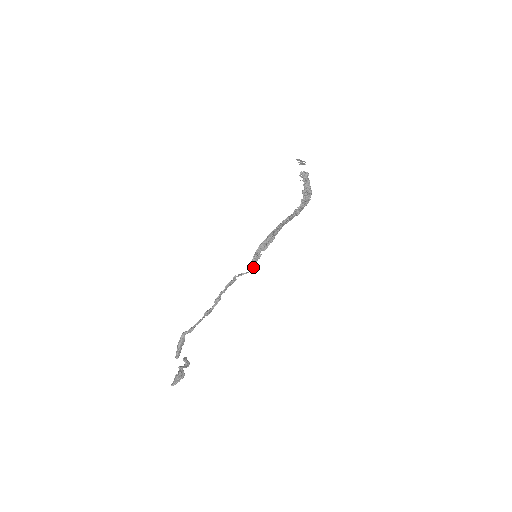
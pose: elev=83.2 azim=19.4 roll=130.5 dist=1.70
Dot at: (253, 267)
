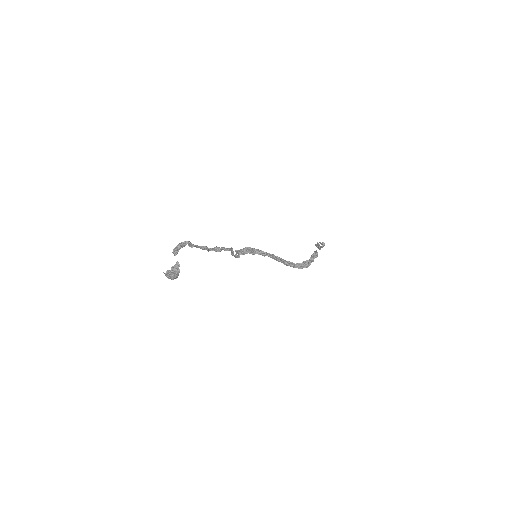
Dot at: (239, 256)
